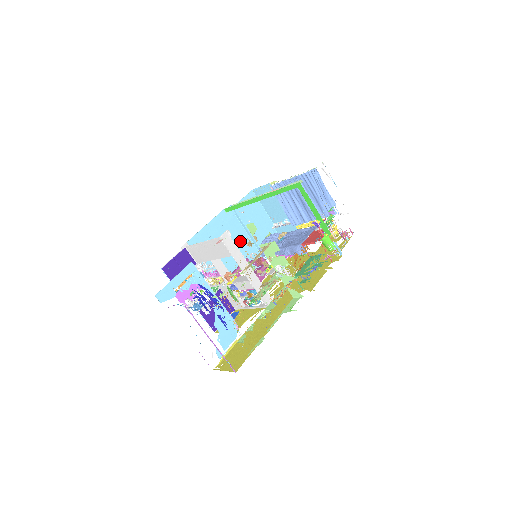
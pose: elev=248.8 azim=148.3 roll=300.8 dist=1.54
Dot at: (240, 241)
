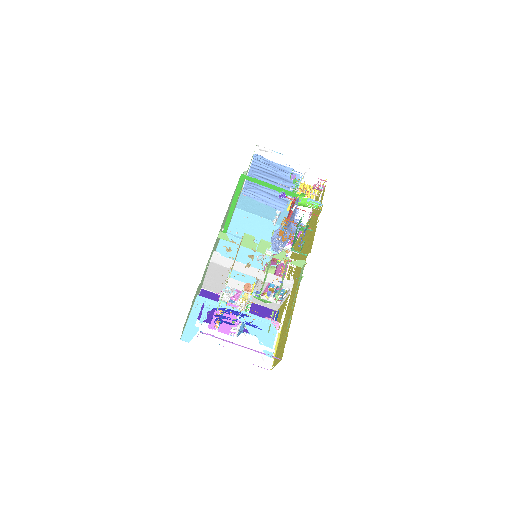
Dot at: (251, 254)
